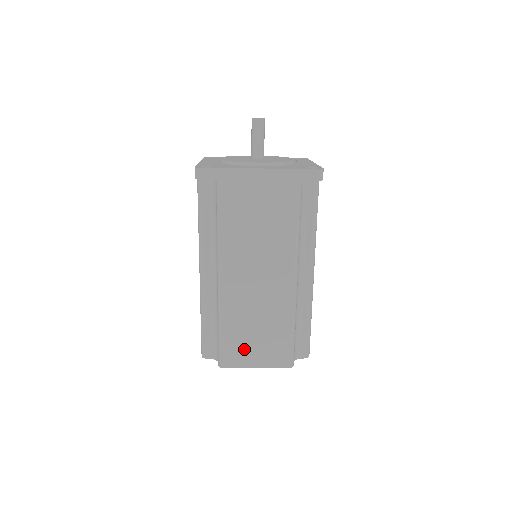
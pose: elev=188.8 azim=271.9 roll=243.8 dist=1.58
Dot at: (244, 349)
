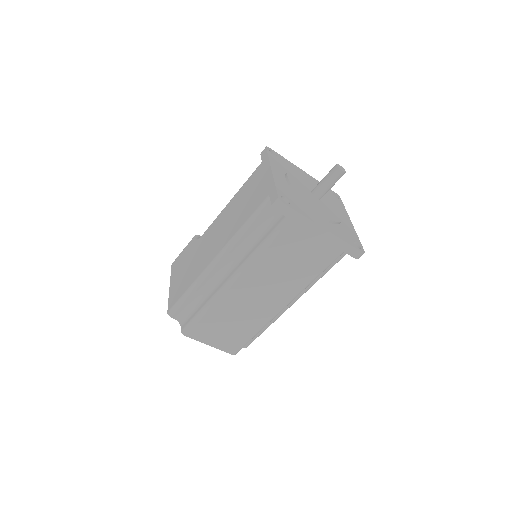
Dot at: (211, 331)
